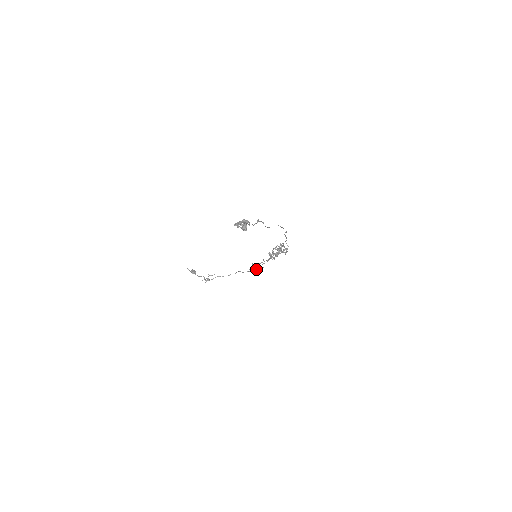
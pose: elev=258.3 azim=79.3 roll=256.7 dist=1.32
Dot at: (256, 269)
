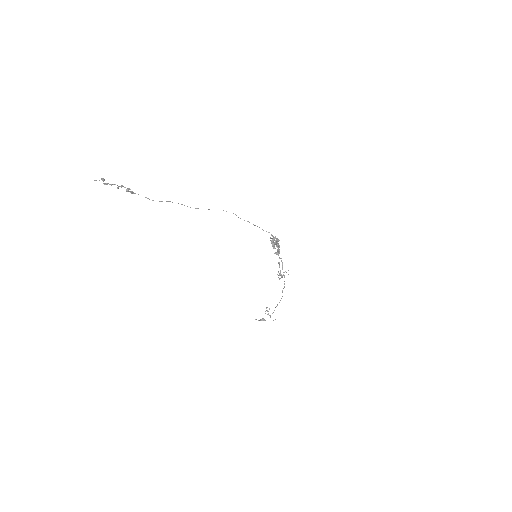
Dot at: occluded
